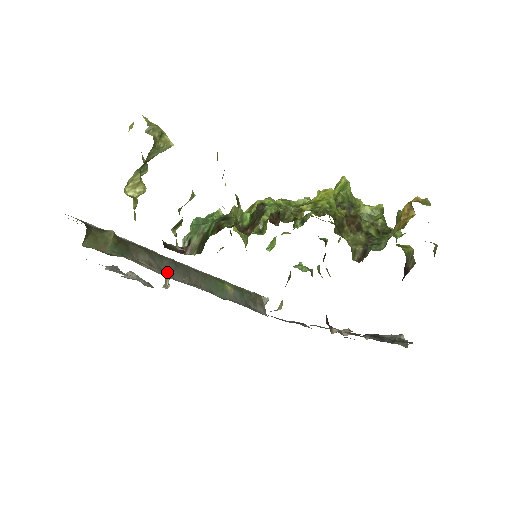
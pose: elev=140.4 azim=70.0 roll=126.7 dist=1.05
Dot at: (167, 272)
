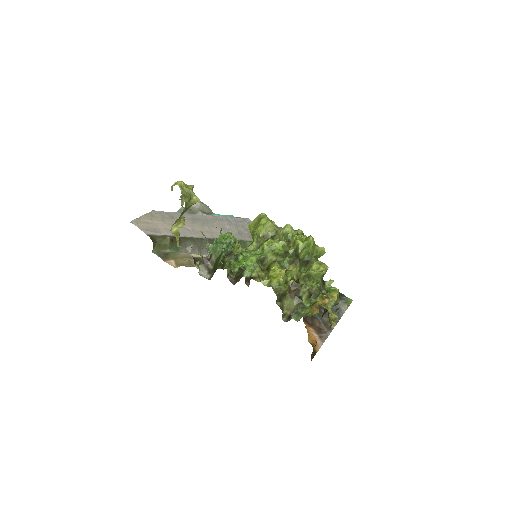
Dot at: (205, 250)
